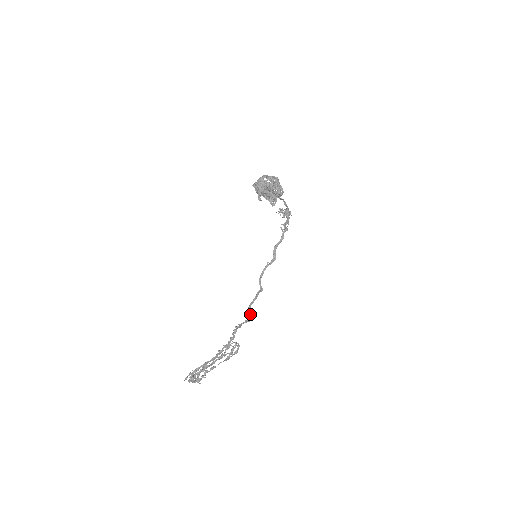
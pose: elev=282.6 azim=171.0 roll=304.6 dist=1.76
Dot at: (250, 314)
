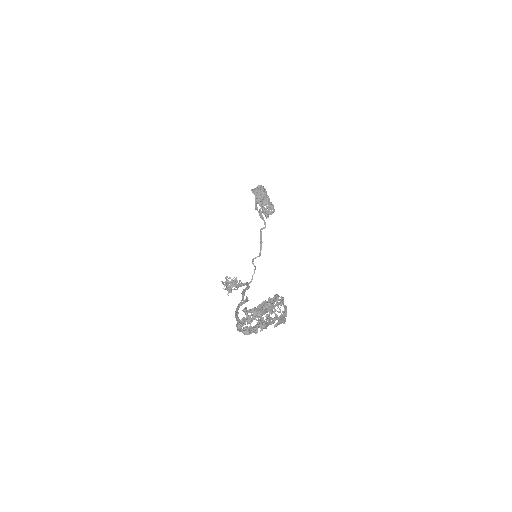
Dot at: occluded
